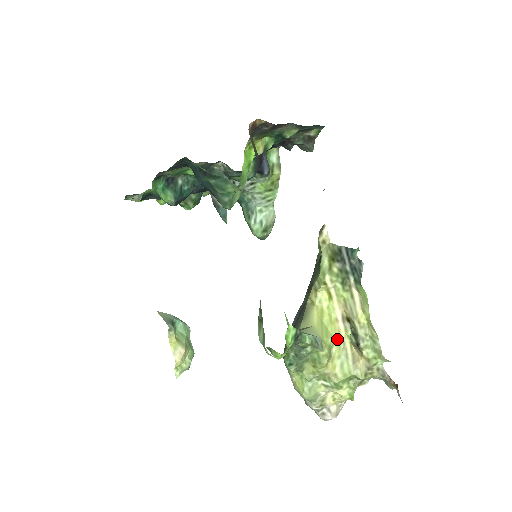
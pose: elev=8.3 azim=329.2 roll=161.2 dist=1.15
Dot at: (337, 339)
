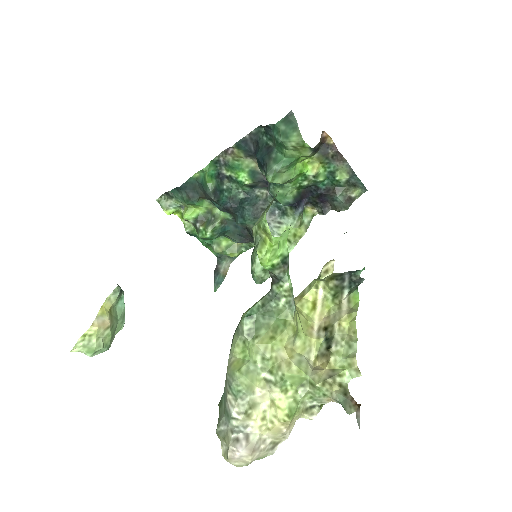
Dot at: (306, 337)
